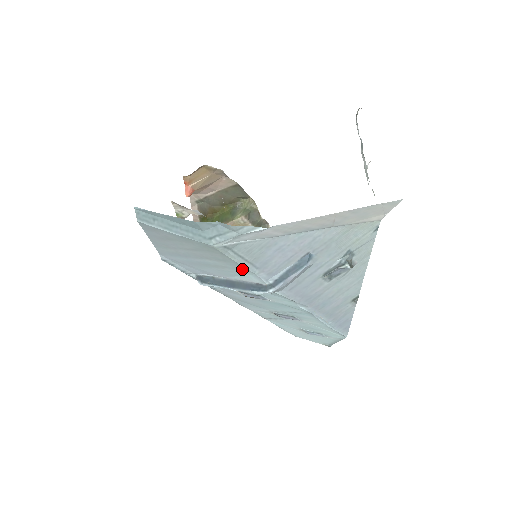
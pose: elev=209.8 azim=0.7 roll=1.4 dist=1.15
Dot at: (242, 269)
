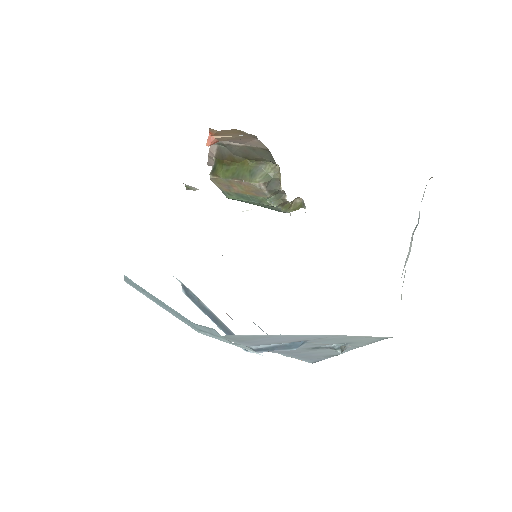
Dot at: occluded
